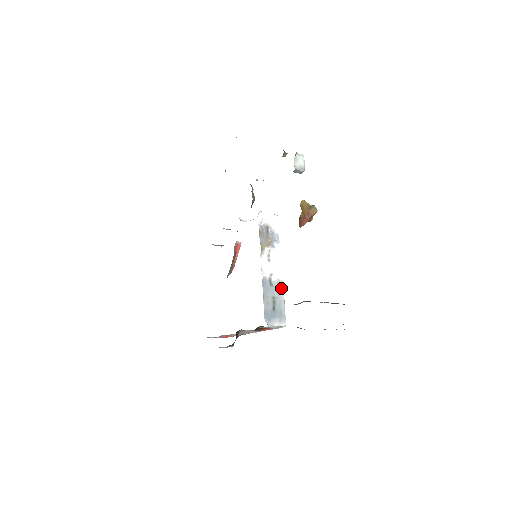
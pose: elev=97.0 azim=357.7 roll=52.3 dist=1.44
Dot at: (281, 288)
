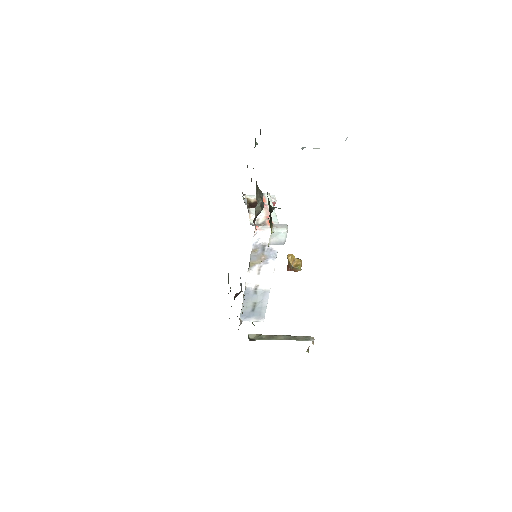
Dot at: (266, 296)
